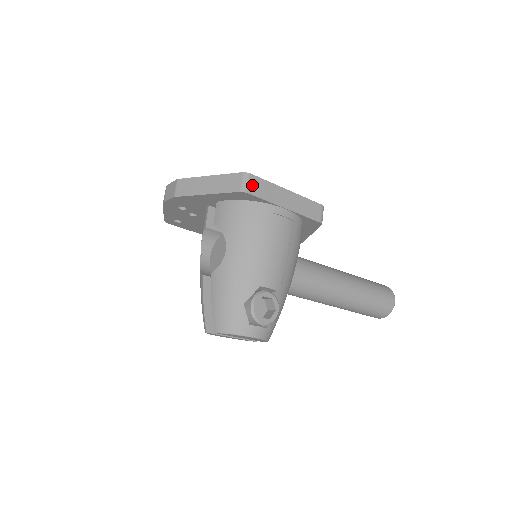
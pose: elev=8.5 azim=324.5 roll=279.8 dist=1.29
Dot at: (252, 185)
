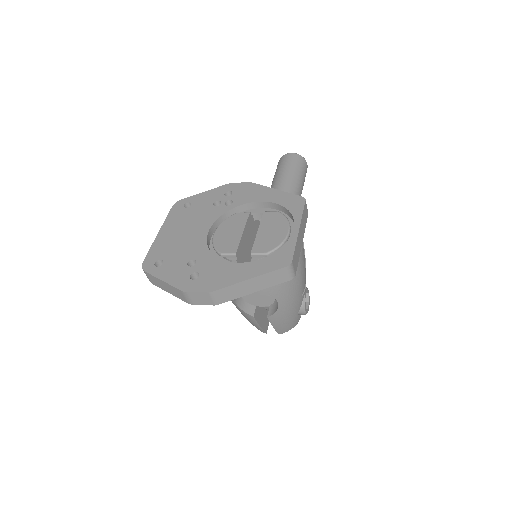
Dot at: (294, 266)
